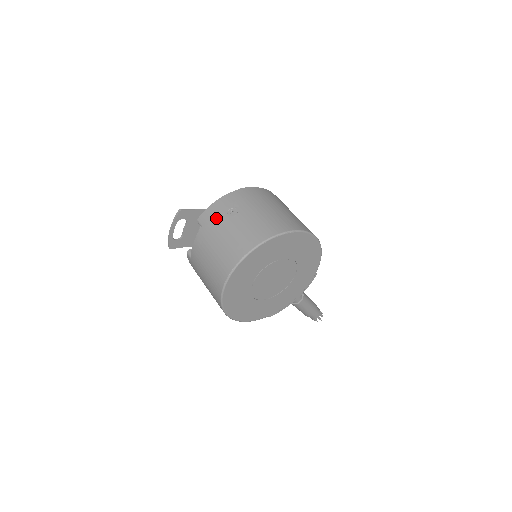
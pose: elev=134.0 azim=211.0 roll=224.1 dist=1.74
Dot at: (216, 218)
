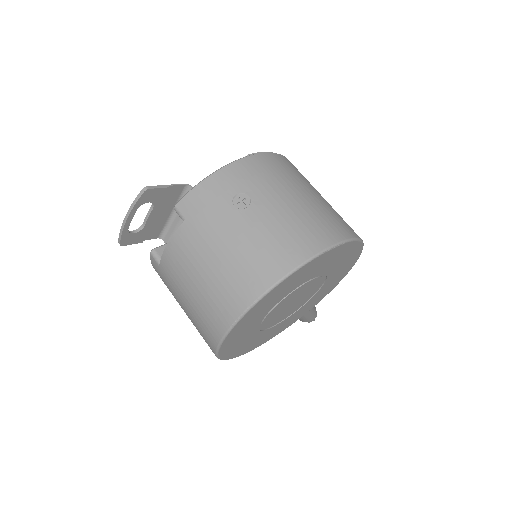
Dot at: (212, 209)
